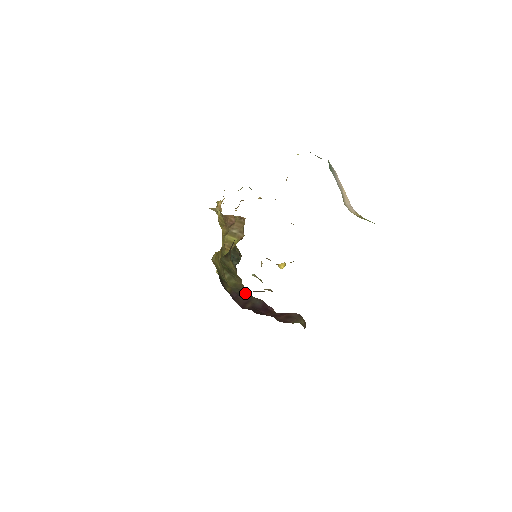
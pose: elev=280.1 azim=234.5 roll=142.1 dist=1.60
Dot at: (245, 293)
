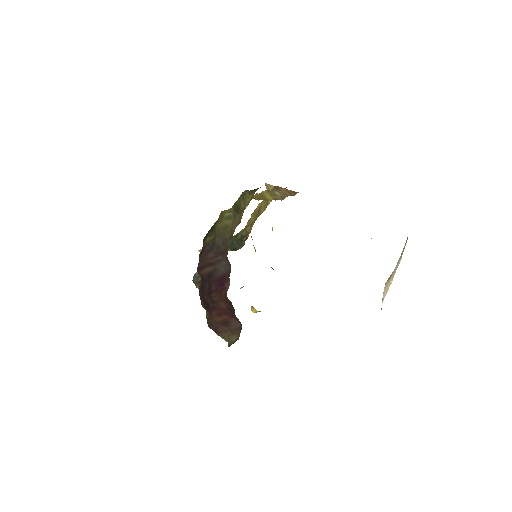
Dot at: (223, 247)
